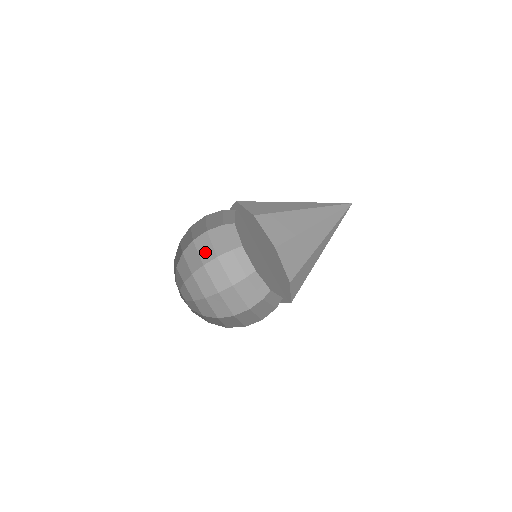
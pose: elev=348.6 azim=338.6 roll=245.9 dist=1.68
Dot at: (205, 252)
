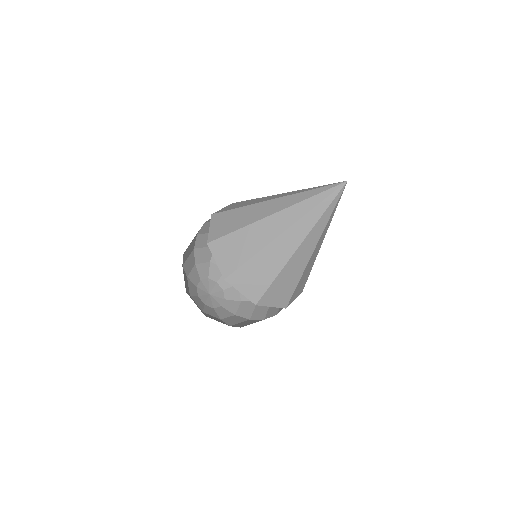
Dot at: occluded
